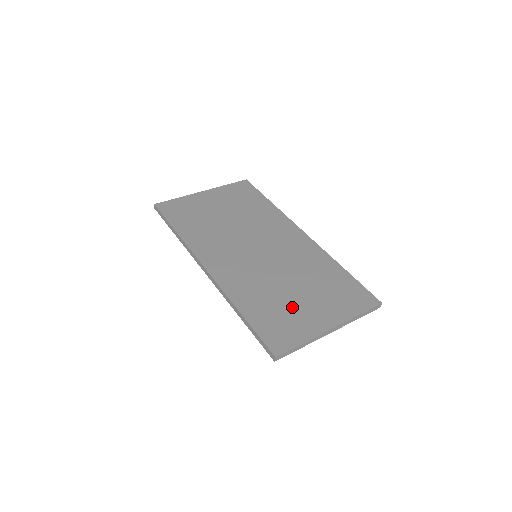
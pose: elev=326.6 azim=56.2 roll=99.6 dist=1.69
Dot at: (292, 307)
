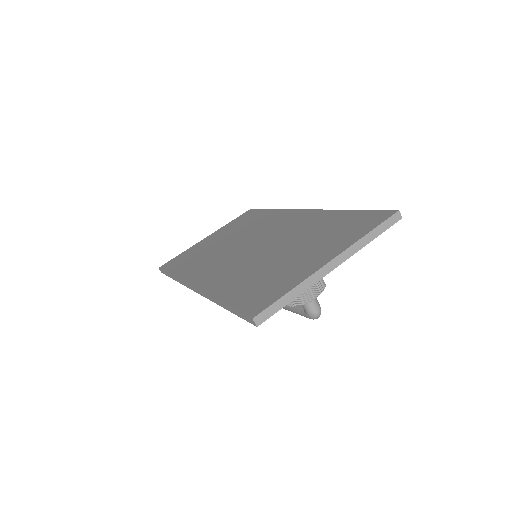
Dot at: (281, 268)
